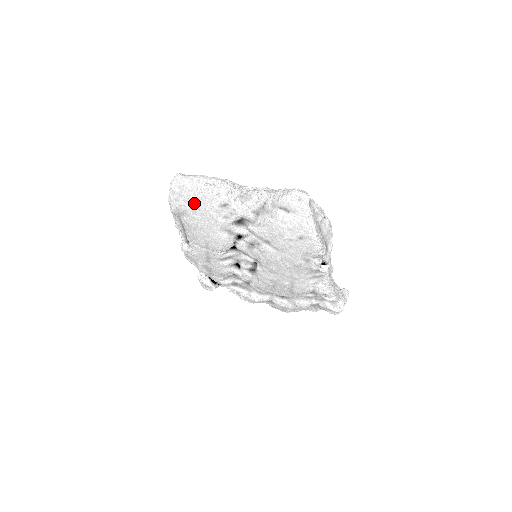
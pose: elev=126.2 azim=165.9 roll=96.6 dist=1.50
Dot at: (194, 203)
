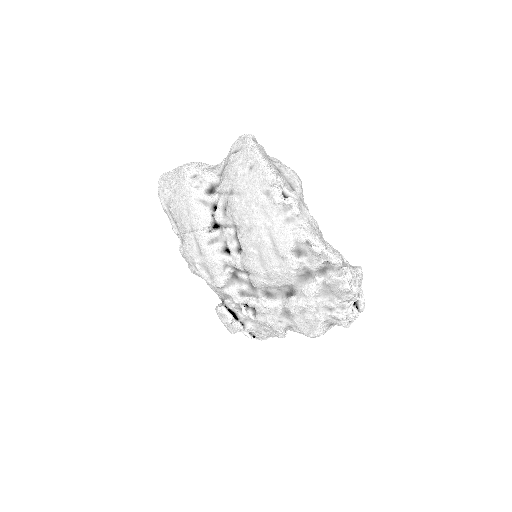
Dot at: (173, 185)
